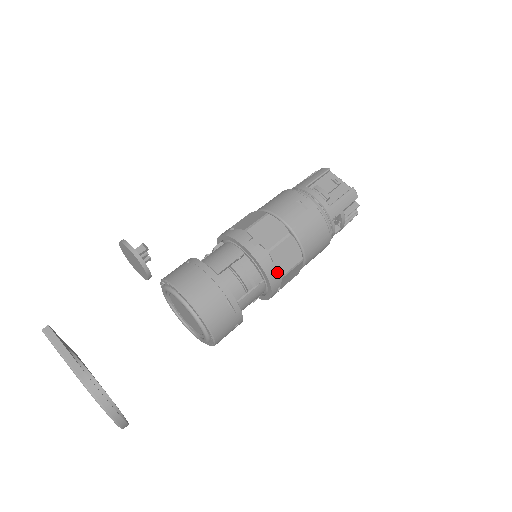
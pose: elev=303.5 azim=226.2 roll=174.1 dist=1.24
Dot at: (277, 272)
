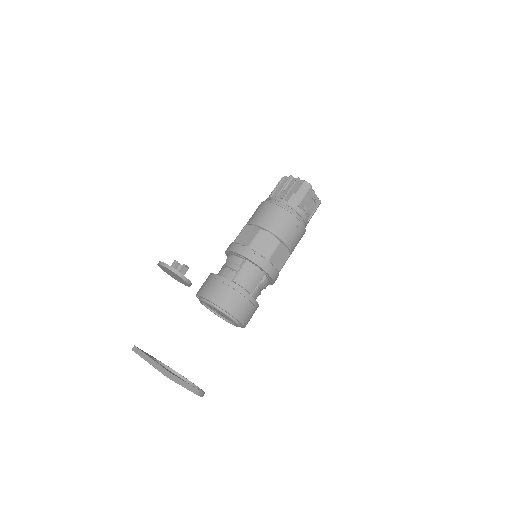
Dot at: occluded
